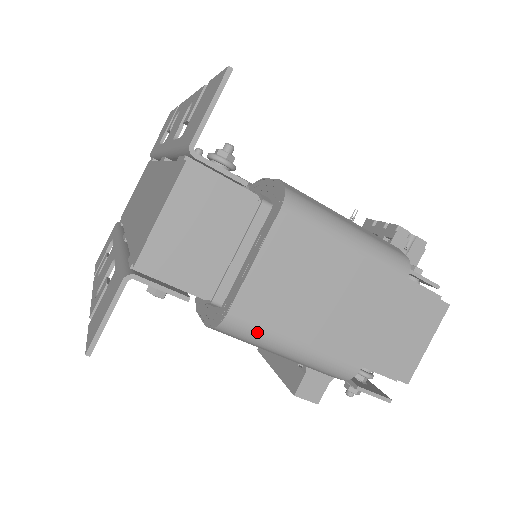
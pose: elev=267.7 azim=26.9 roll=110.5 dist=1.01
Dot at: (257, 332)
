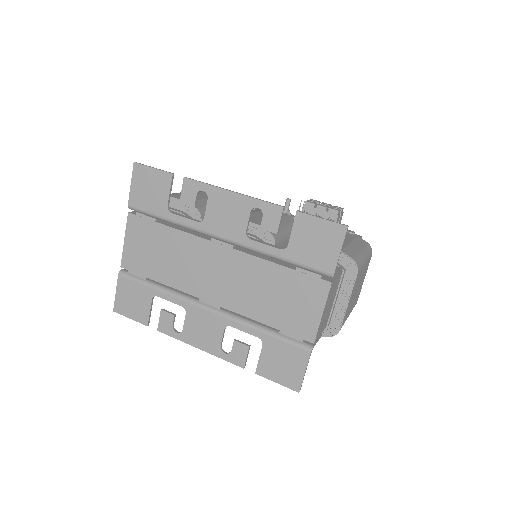
Dot at: occluded
